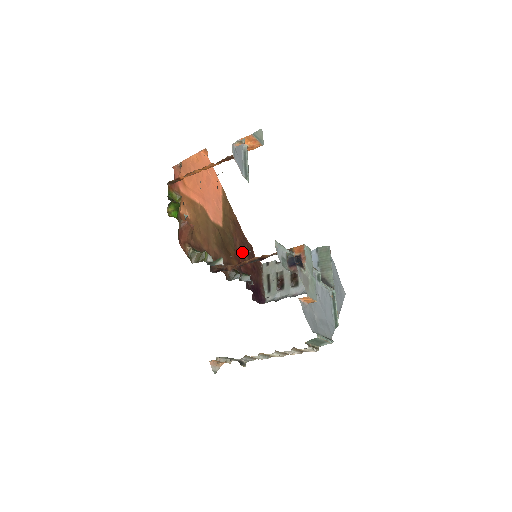
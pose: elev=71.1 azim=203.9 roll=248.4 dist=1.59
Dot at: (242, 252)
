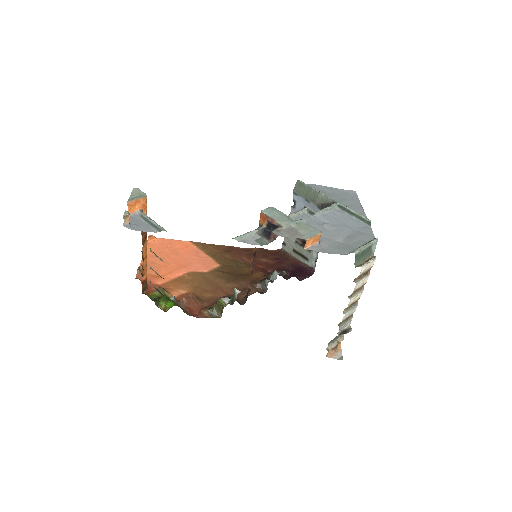
Dot at: (257, 261)
